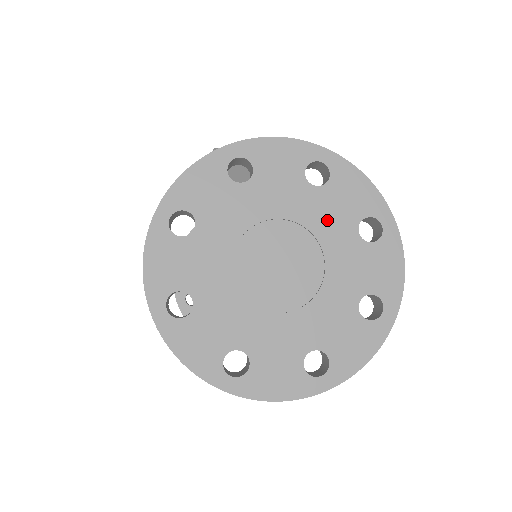
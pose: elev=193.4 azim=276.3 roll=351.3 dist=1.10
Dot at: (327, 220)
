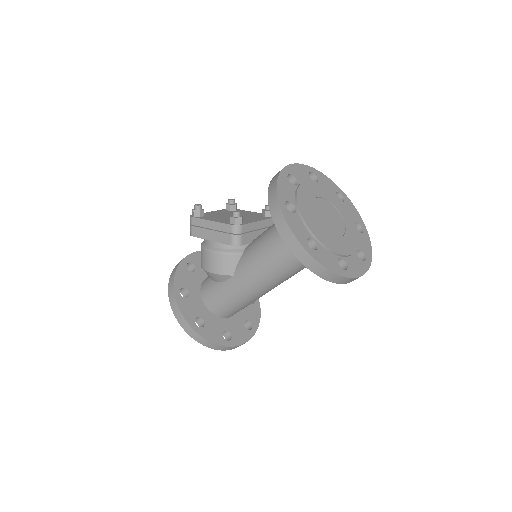
Dot at: (329, 195)
